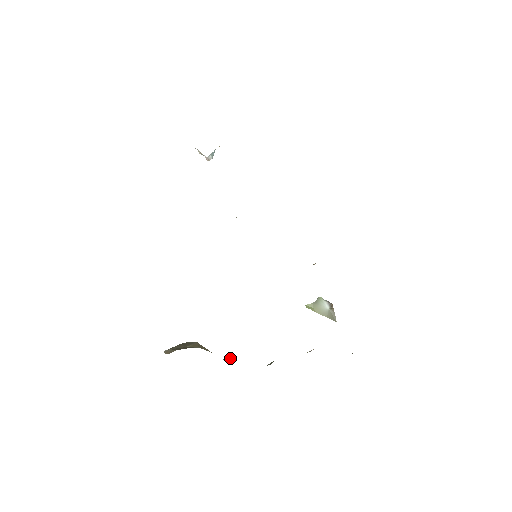
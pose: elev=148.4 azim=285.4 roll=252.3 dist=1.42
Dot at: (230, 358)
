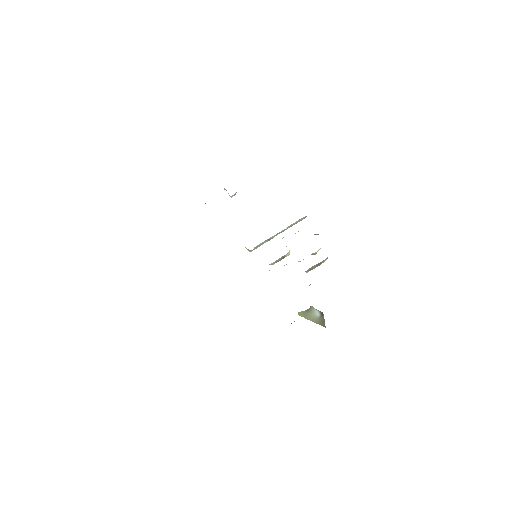
Dot at: occluded
